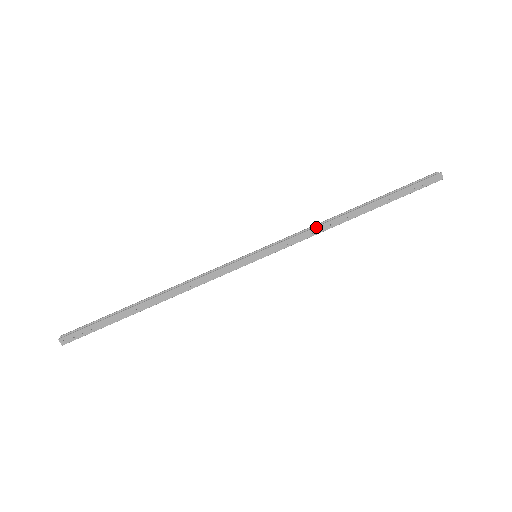
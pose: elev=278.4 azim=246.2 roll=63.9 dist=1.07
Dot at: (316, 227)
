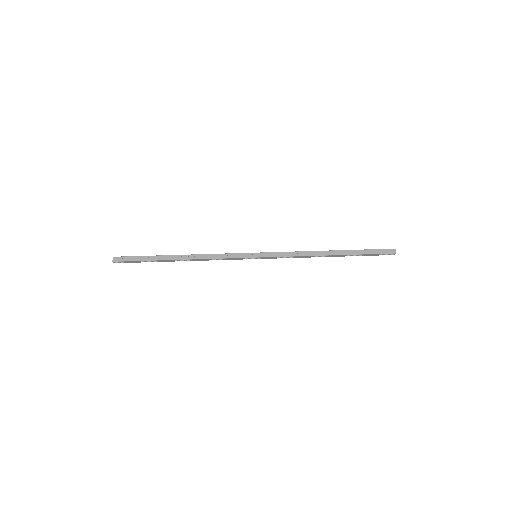
Dot at: (301, 251)
